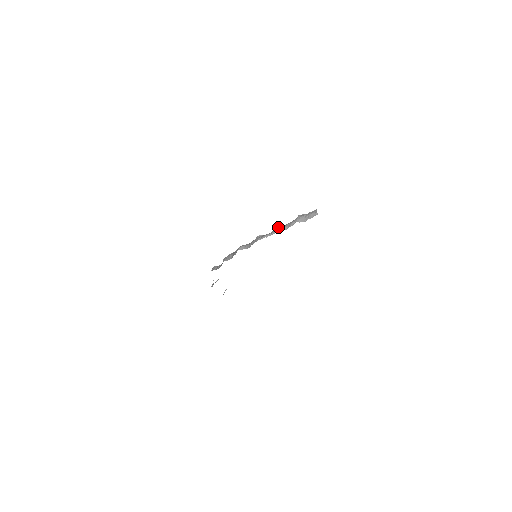
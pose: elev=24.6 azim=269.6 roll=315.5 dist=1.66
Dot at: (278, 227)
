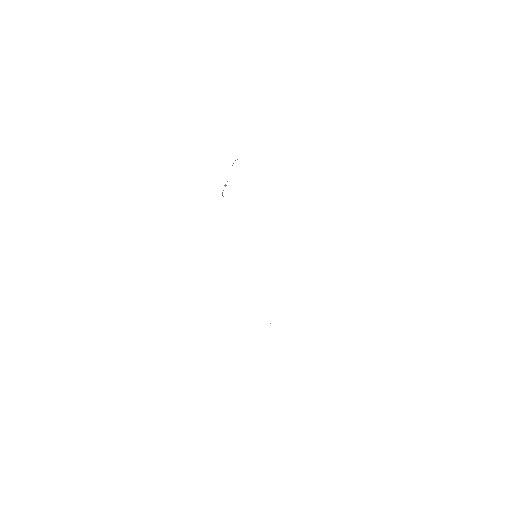
Dot at: occluded
